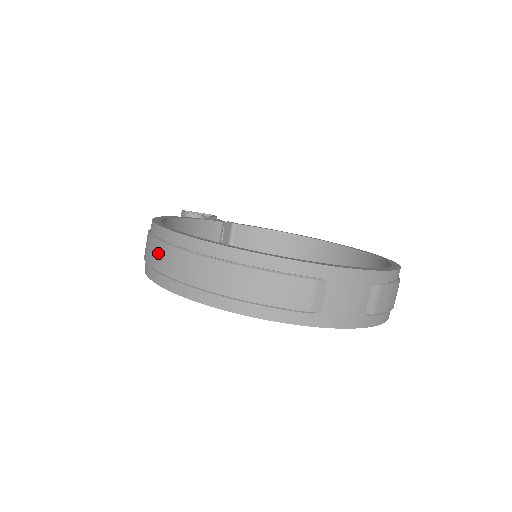
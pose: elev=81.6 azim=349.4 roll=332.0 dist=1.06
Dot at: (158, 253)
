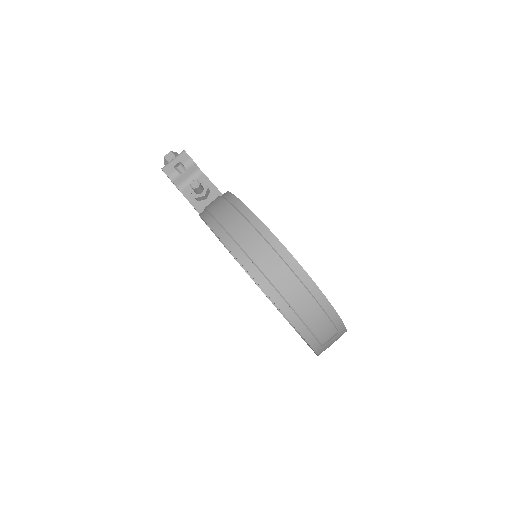
Dot at: (266, 255)
